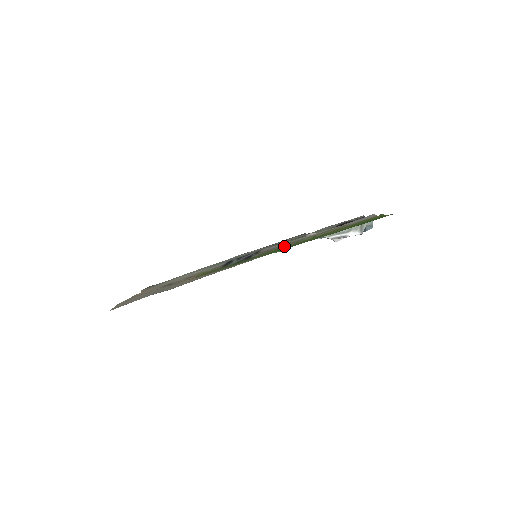
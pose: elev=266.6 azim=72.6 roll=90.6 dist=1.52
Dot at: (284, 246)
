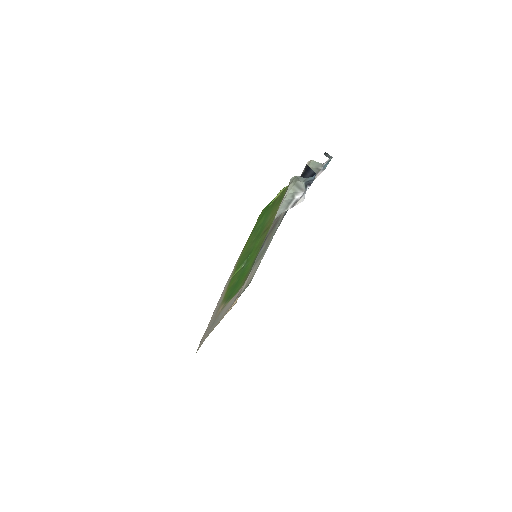
Dot at: occluded
